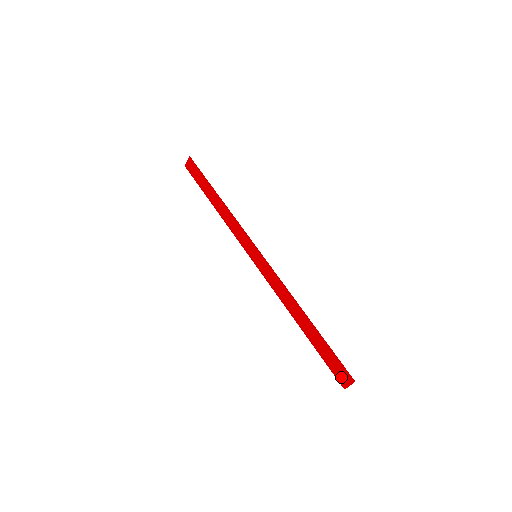
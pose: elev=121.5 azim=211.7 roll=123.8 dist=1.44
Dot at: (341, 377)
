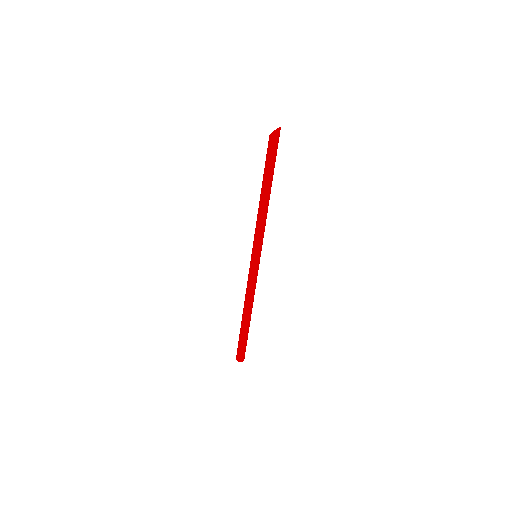
Dot at: occluded
